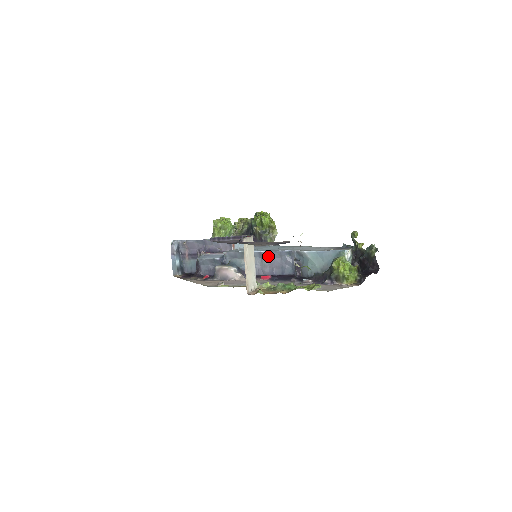
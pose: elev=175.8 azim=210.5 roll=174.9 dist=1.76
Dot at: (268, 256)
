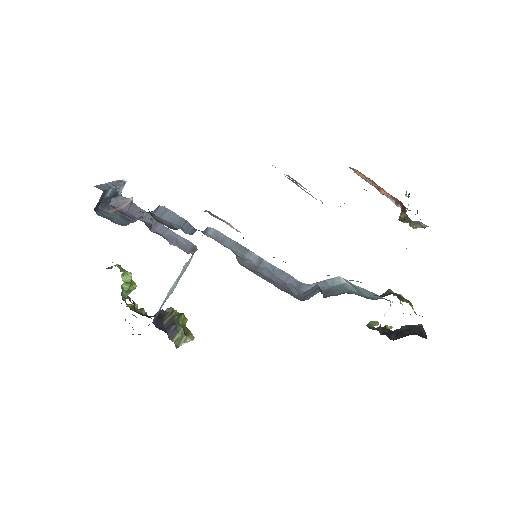
Dot at: (269, 269)
